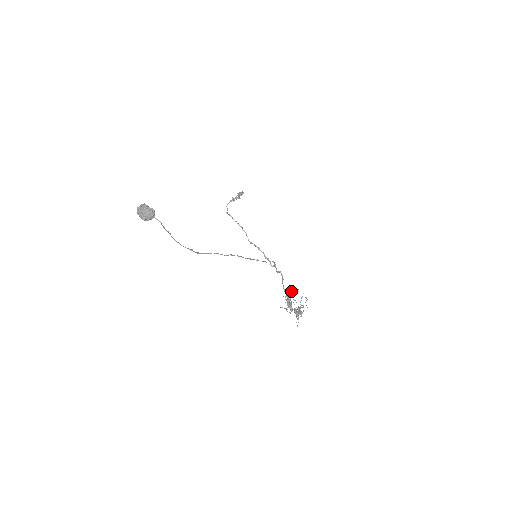
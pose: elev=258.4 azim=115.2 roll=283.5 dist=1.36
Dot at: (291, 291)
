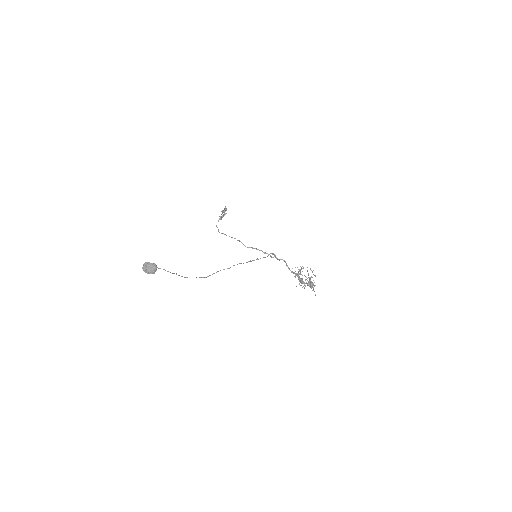
Dot at: occluded
